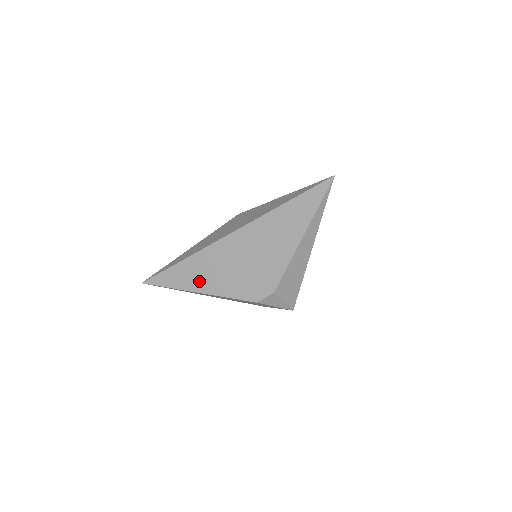
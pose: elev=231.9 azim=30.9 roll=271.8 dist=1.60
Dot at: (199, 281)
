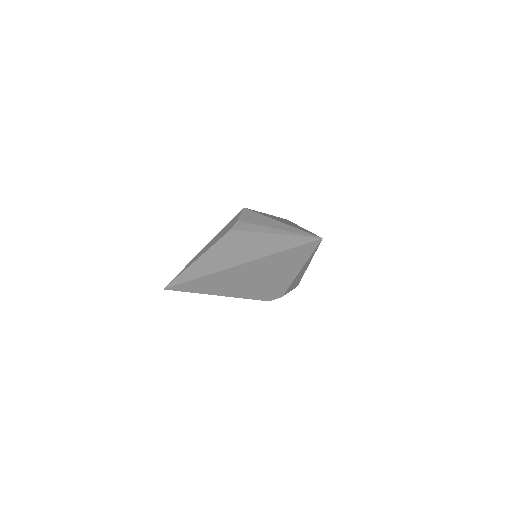
Dot at: (214, 290)
